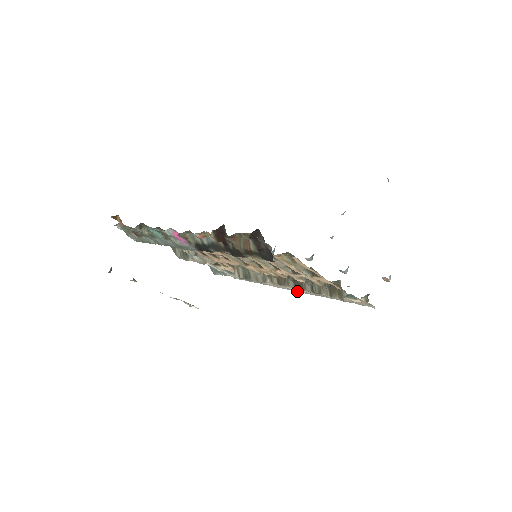
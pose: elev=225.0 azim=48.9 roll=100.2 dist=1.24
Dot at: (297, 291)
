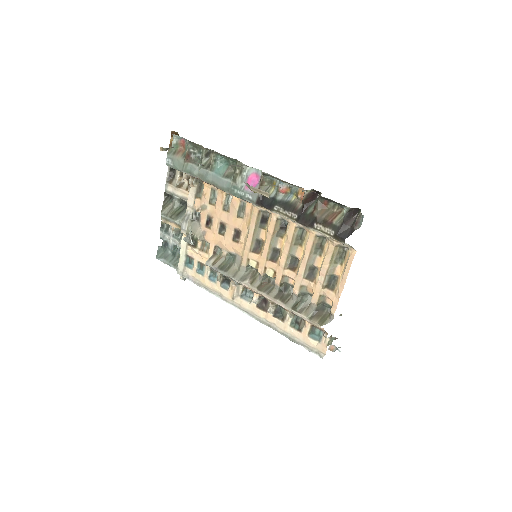
Dot at: (247, 313)
